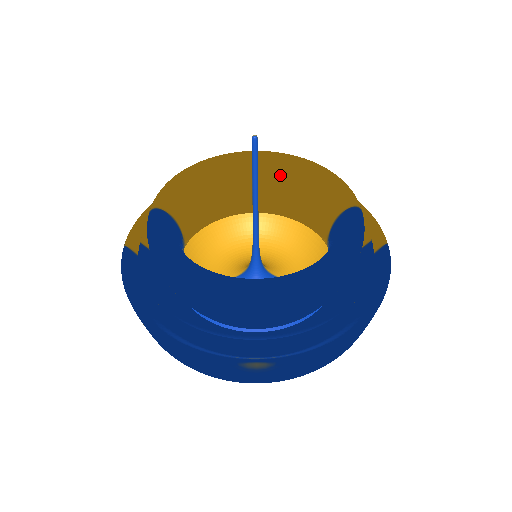
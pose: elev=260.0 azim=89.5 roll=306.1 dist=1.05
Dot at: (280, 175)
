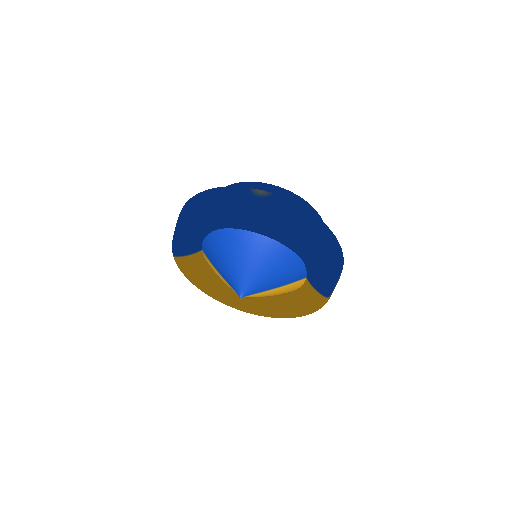
Dot at: occluded
